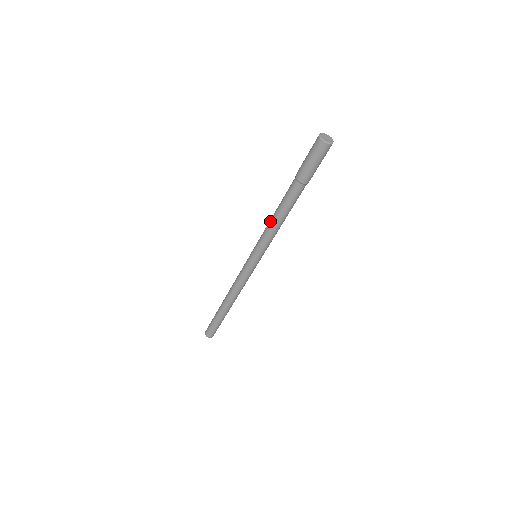
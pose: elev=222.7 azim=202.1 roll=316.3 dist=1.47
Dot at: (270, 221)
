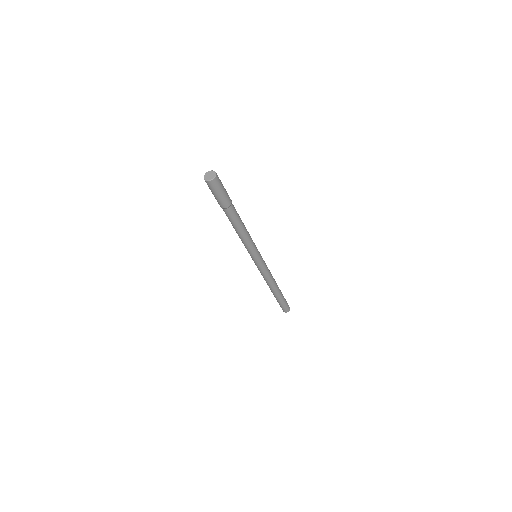
Dot at: occluded
